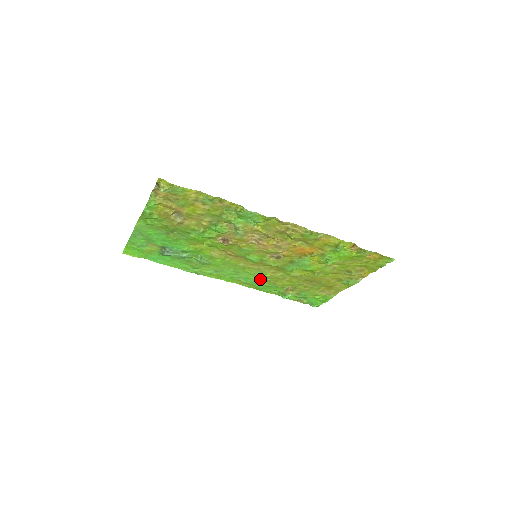
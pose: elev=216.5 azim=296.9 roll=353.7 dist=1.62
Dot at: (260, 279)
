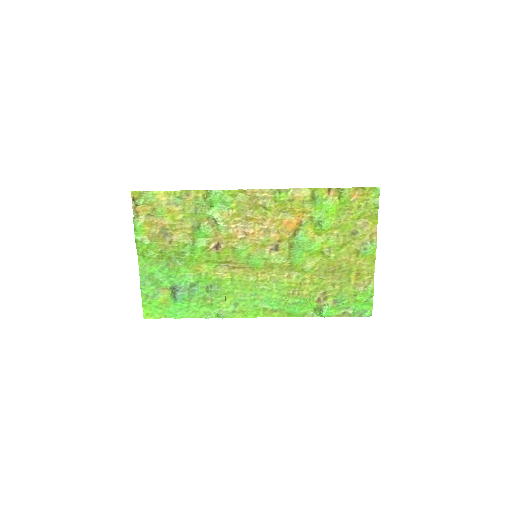
Dot at: (282, 294)
